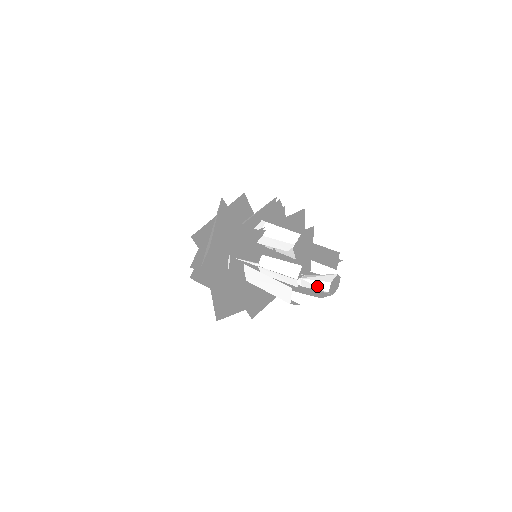
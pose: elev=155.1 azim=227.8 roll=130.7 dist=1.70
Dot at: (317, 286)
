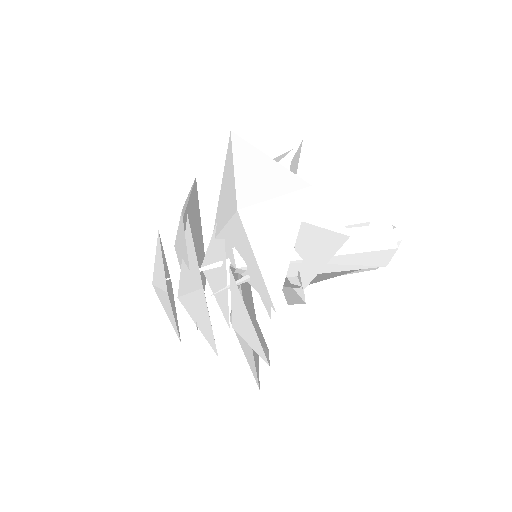
Dot at: occluded
